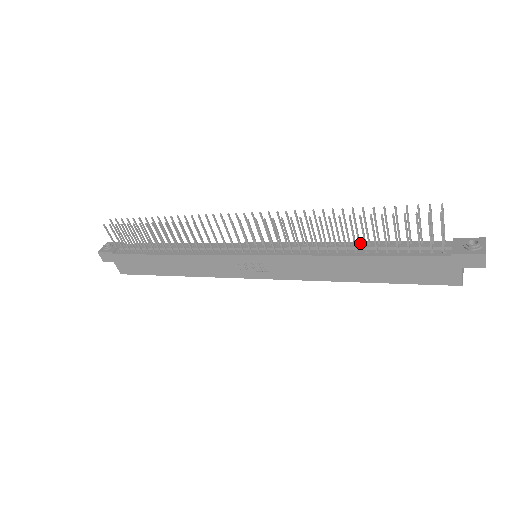
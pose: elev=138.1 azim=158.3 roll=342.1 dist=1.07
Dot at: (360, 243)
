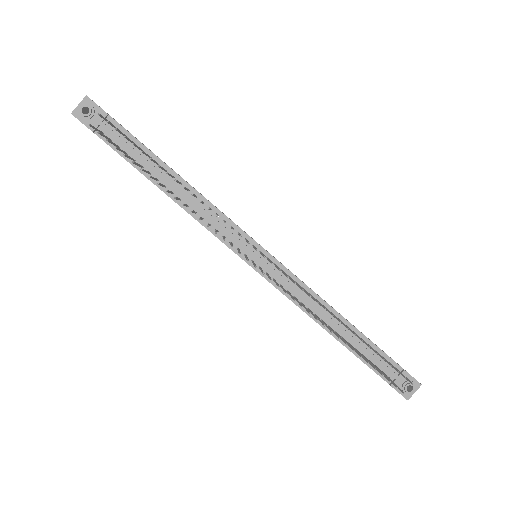
Dot at: (345, 322)
